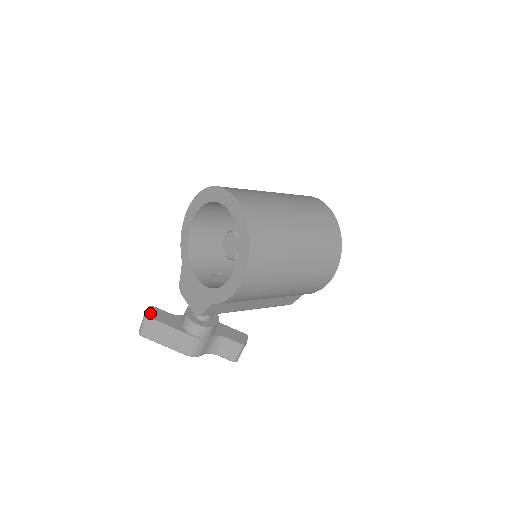
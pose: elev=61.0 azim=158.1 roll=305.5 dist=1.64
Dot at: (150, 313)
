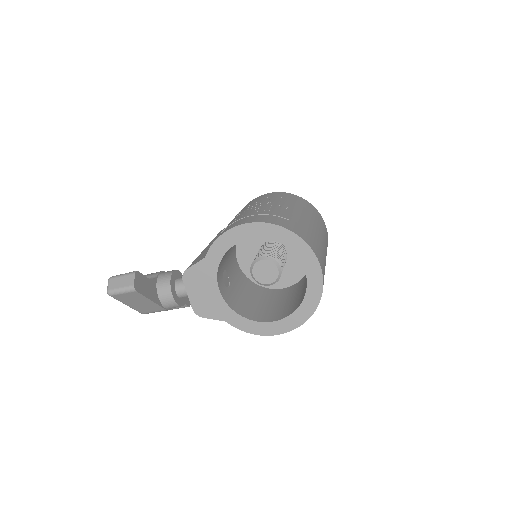
Dot at: (137, 284)
